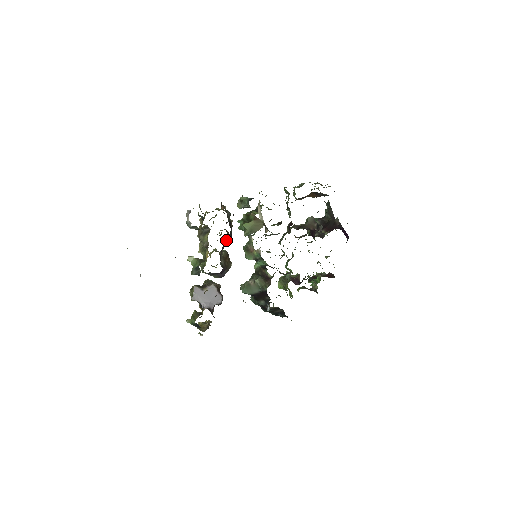
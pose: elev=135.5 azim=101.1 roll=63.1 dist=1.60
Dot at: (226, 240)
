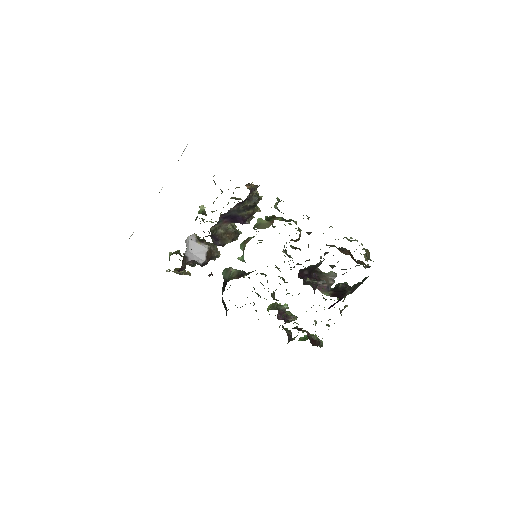
Dot at: (231, 214)
